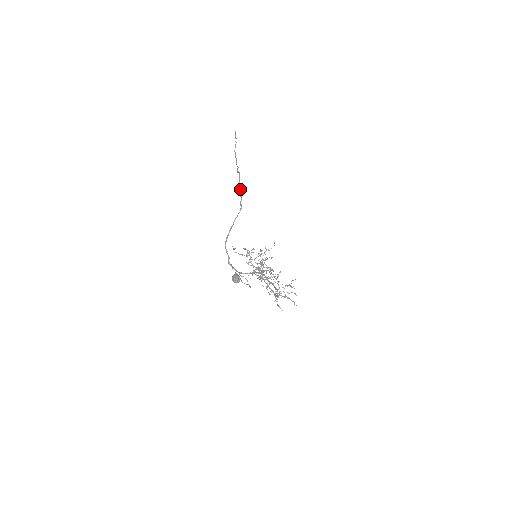
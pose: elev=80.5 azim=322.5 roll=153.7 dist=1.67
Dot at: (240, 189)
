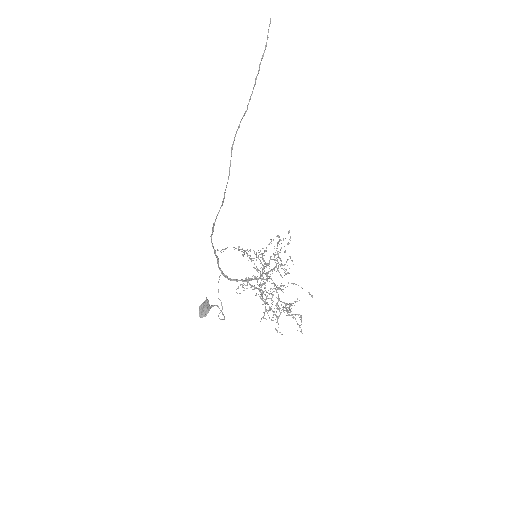
Dot at: occluded
